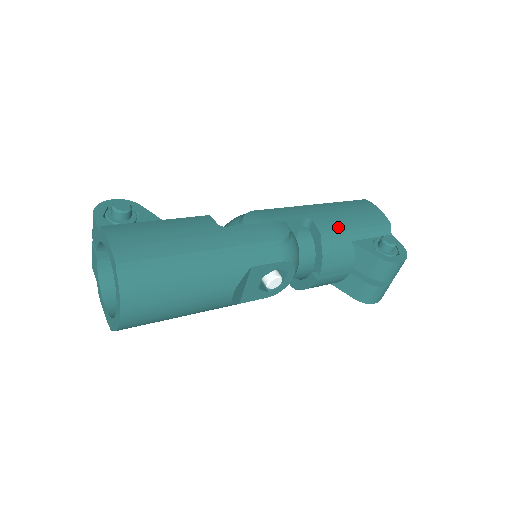
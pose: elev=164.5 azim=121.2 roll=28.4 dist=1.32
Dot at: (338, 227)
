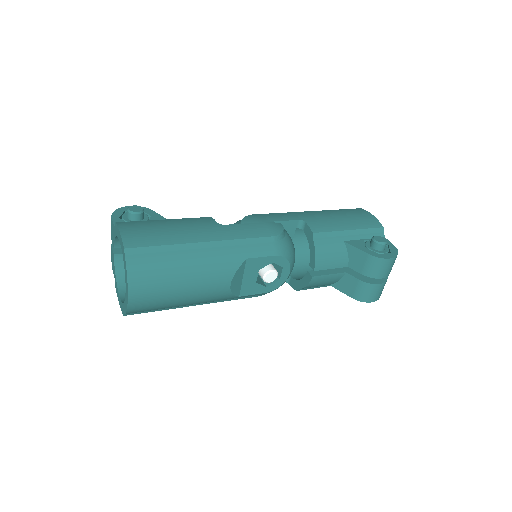
Dot at: (330, 228)
